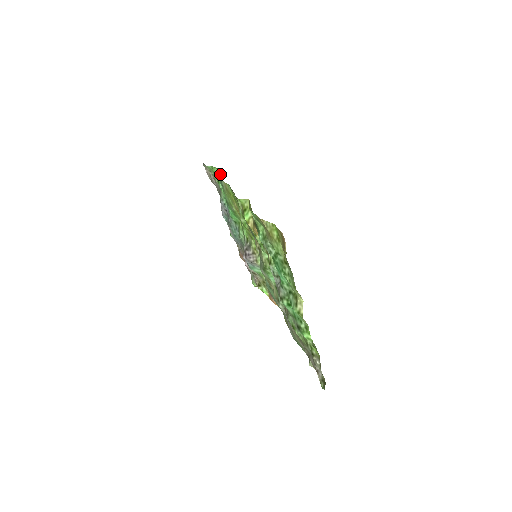
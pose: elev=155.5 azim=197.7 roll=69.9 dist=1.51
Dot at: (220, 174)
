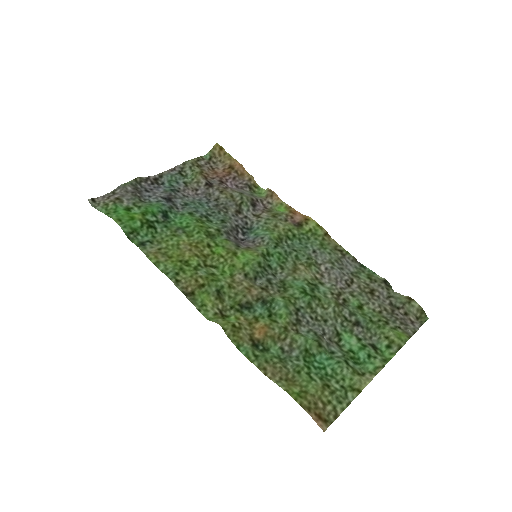
Dot at: (127, 225)
